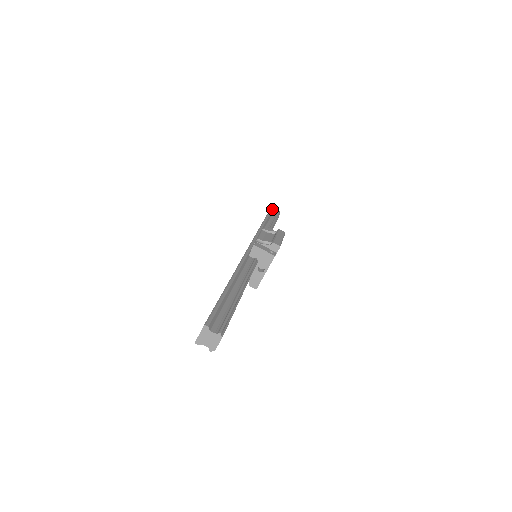
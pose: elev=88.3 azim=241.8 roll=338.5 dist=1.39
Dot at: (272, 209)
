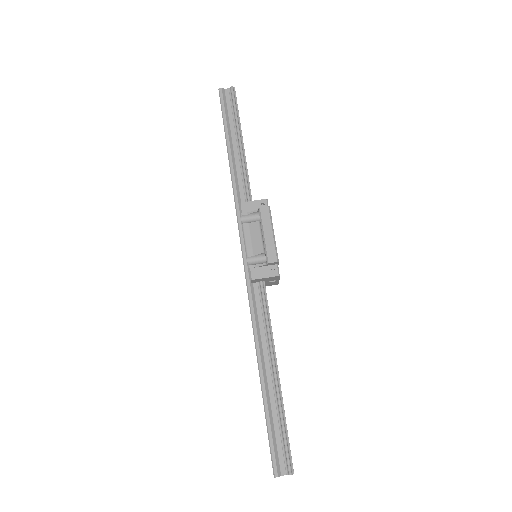
Dot at: (222, 98)
